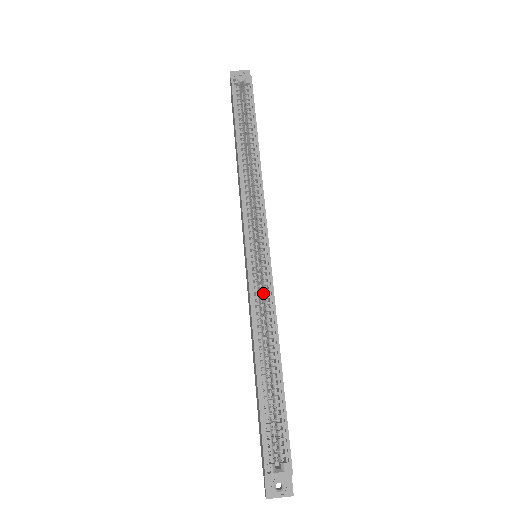
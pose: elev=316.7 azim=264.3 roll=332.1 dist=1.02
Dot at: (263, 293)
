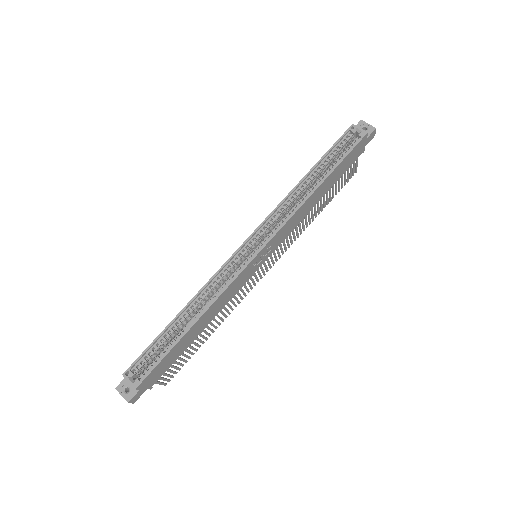
Dot at: (228, 278)
